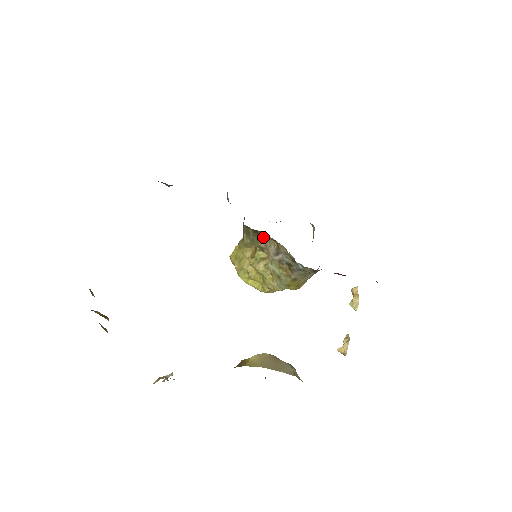
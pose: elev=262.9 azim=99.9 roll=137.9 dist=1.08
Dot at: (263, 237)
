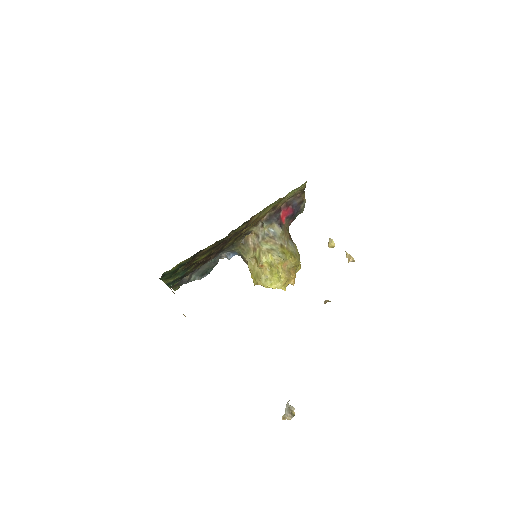
Dot at: (248, 241)
